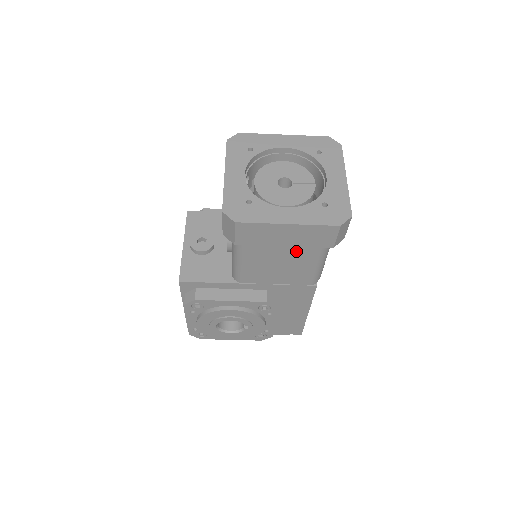
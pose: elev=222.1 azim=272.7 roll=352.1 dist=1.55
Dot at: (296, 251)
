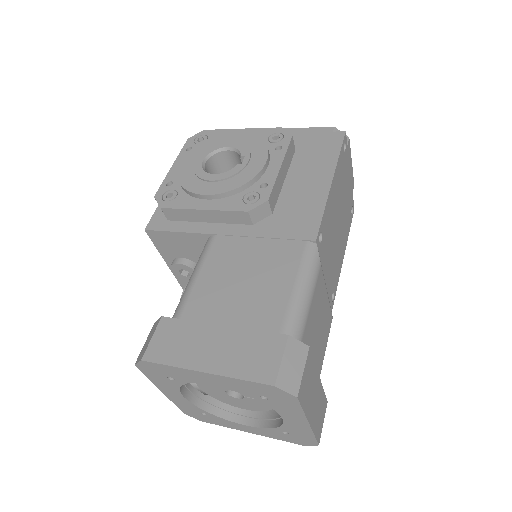
Dot at: occluded
